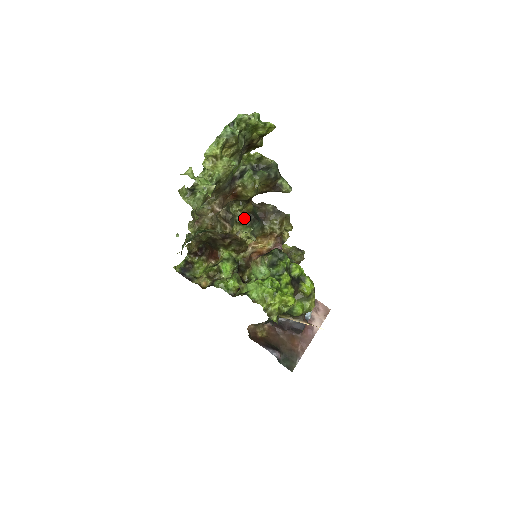
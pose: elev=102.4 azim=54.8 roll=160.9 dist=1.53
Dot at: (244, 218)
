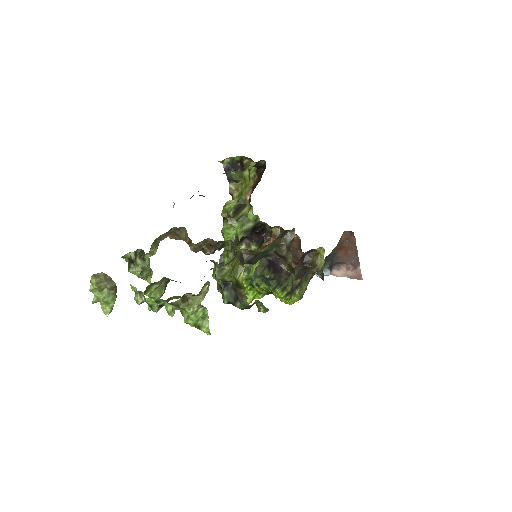
Dot at: (238, 254)
